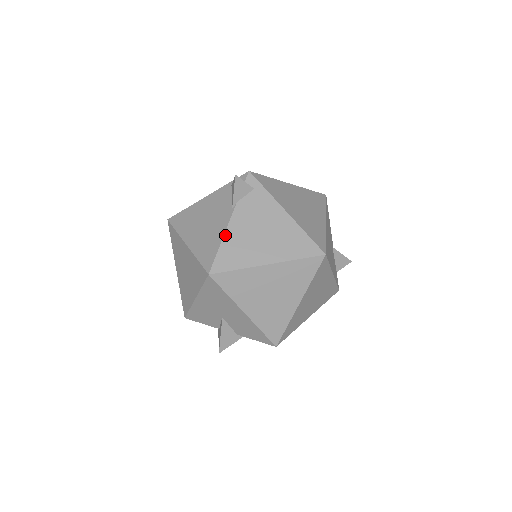
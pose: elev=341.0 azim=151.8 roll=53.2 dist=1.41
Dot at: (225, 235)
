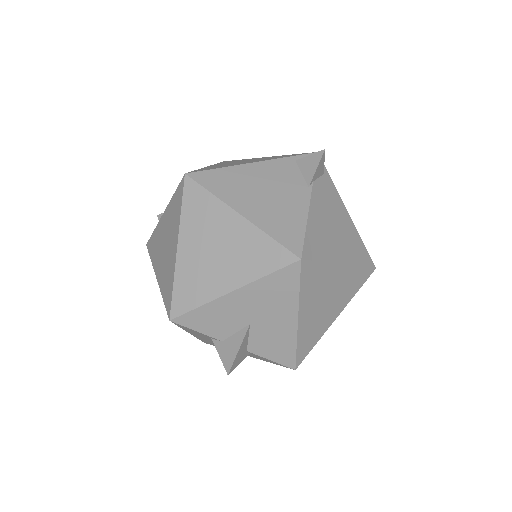
Dot at: (309, 216)
